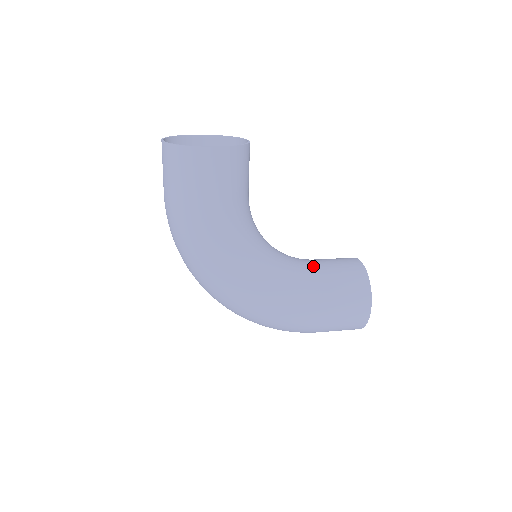
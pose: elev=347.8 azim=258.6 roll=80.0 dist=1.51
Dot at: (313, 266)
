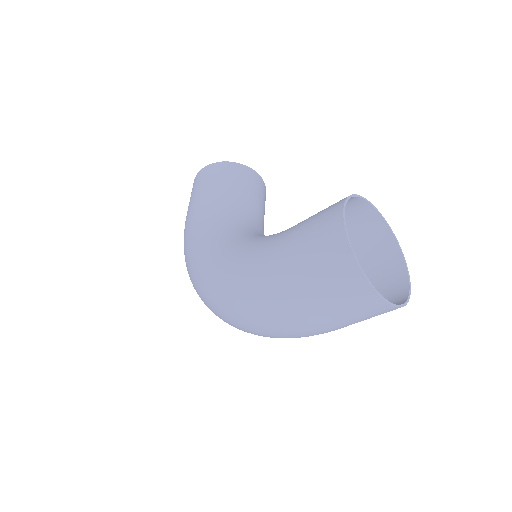
Dot at: occluded
